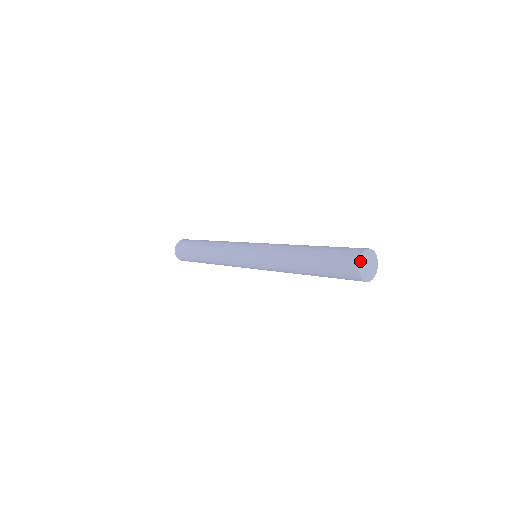
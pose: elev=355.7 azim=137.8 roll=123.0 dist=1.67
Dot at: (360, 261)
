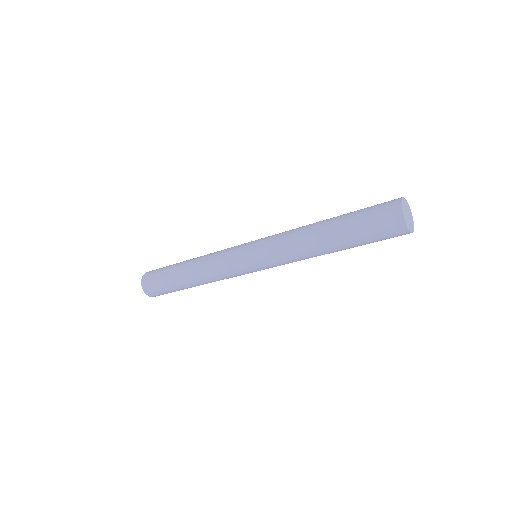
Dot at: (402, 202)
